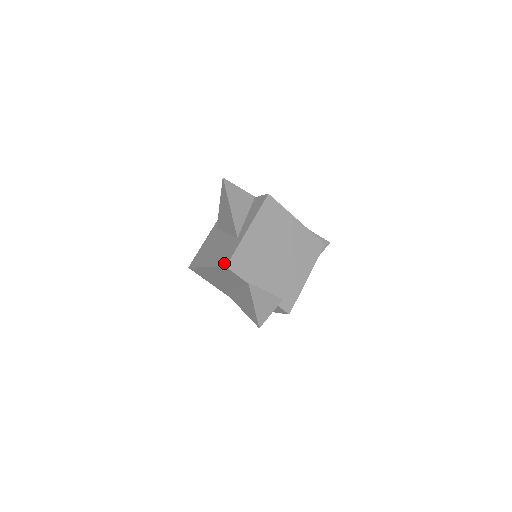
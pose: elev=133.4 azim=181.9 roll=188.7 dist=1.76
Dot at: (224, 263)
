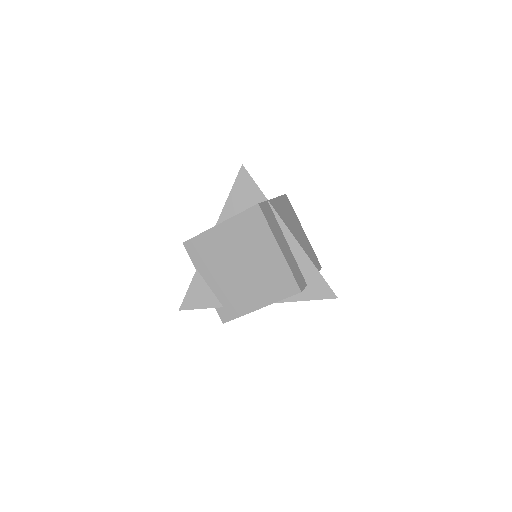
Dot at: occluded
